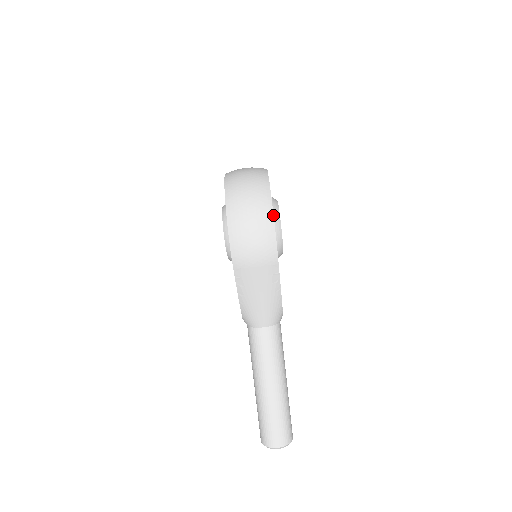
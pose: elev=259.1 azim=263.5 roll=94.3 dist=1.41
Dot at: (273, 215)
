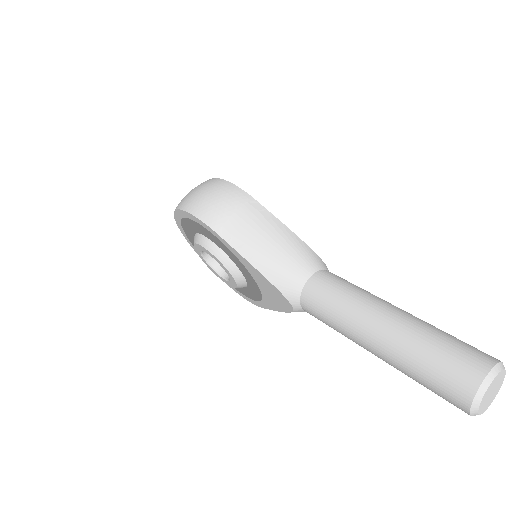
Dot at: (217, 178)
